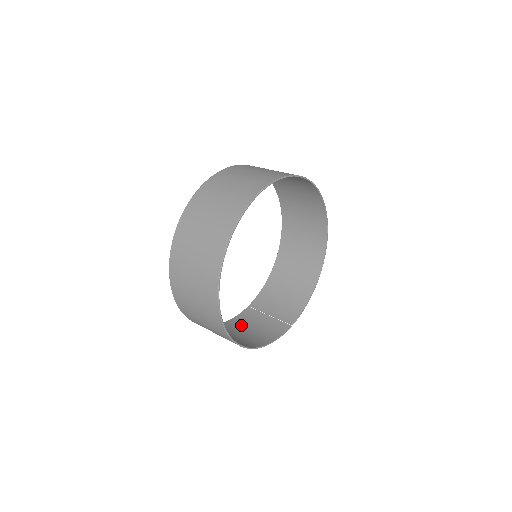
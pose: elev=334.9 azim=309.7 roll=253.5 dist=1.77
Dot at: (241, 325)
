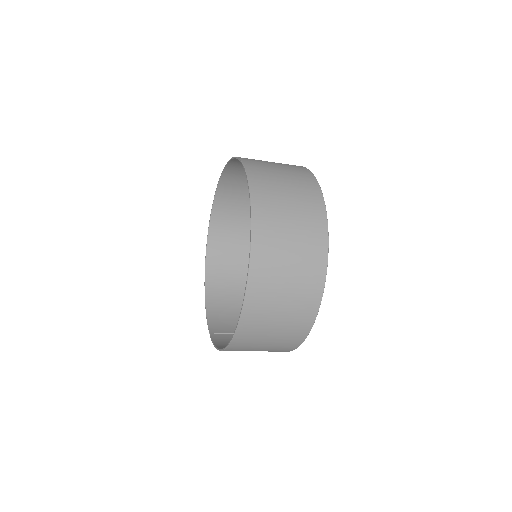
Dot at: occluded
